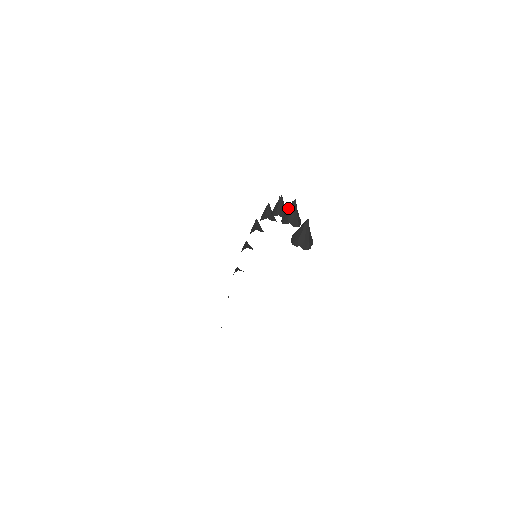
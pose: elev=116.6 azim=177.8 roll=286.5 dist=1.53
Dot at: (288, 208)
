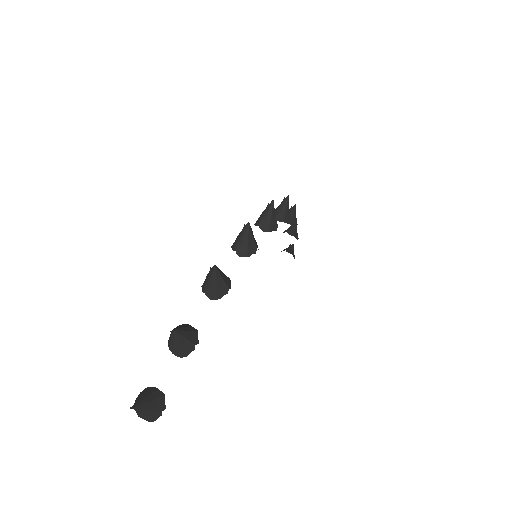
Dot at: occluded
